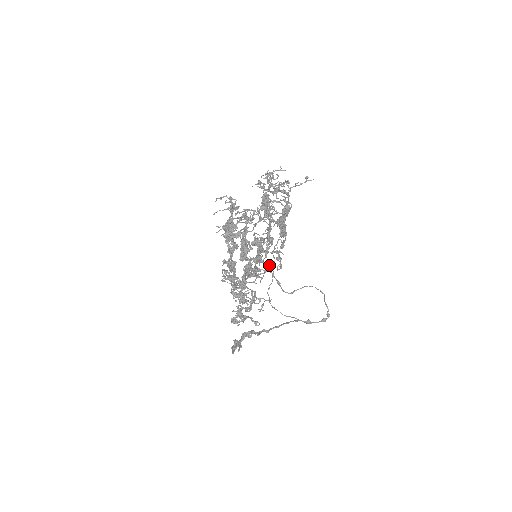
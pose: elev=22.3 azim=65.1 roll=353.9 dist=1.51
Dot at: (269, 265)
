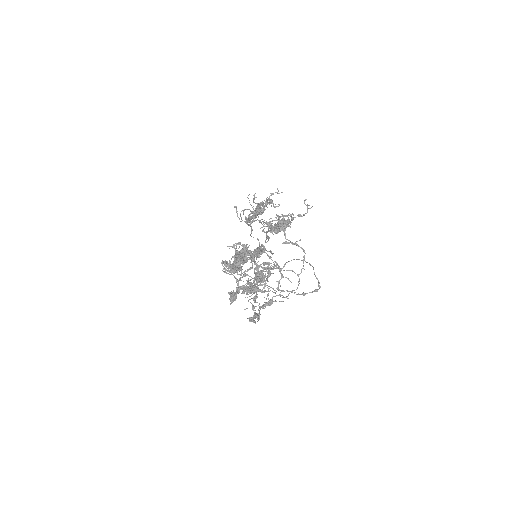
Dot at: (257, 239)
